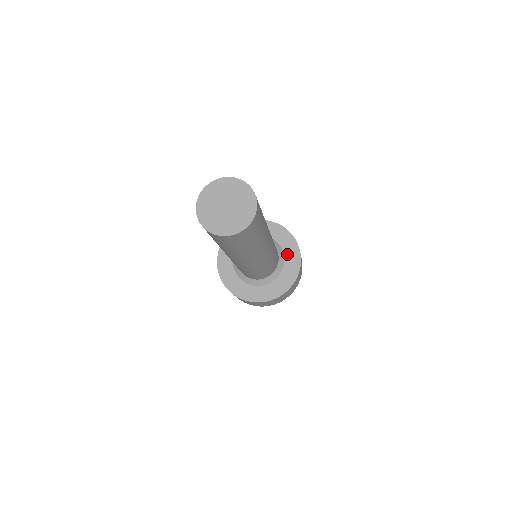
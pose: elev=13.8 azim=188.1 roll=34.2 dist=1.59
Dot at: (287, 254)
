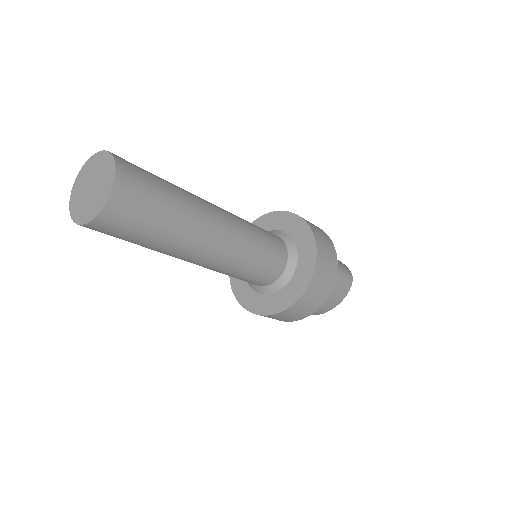
Dot at: (281, 227)
